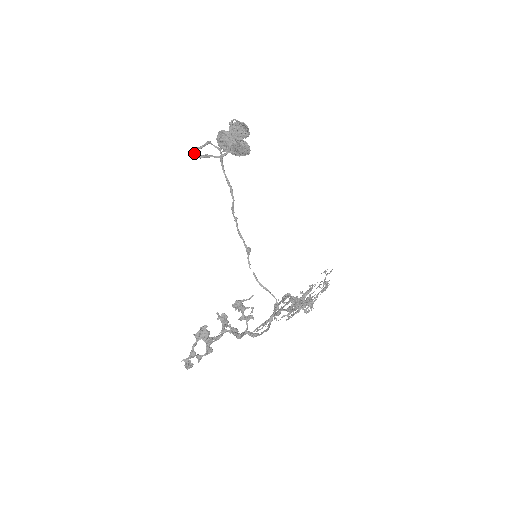
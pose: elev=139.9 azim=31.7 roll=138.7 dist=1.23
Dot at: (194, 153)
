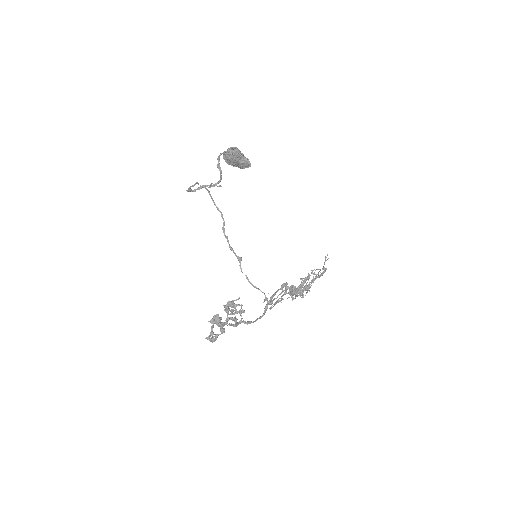
Dot at: (190, 190)
